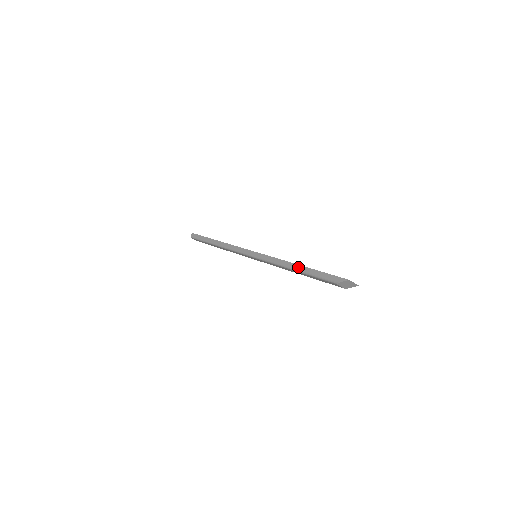
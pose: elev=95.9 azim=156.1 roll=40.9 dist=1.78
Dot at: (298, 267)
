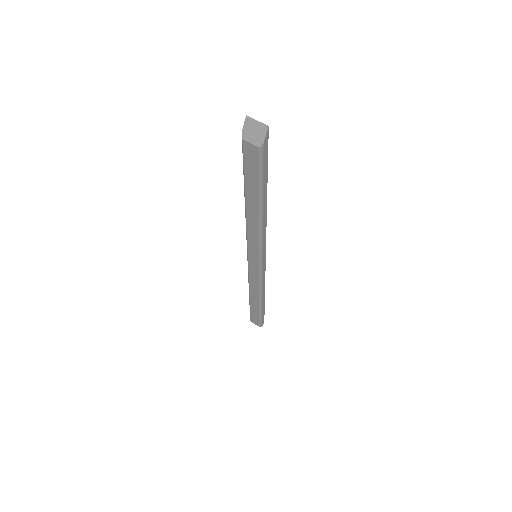
Dot at: occluded
